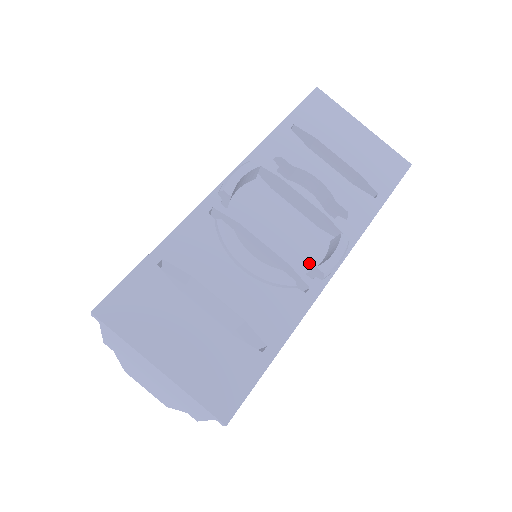
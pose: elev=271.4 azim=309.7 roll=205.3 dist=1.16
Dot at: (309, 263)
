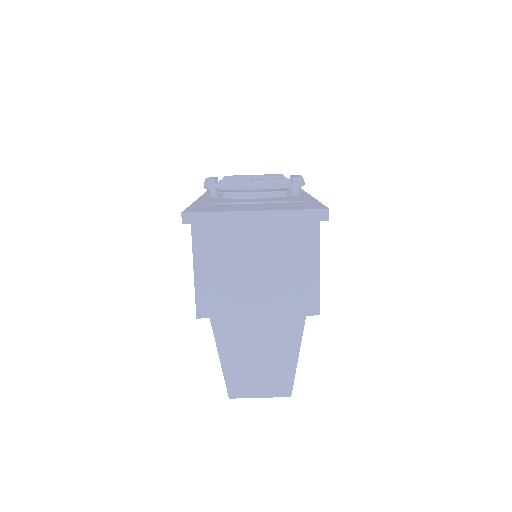
Dot at: (289, 194)
